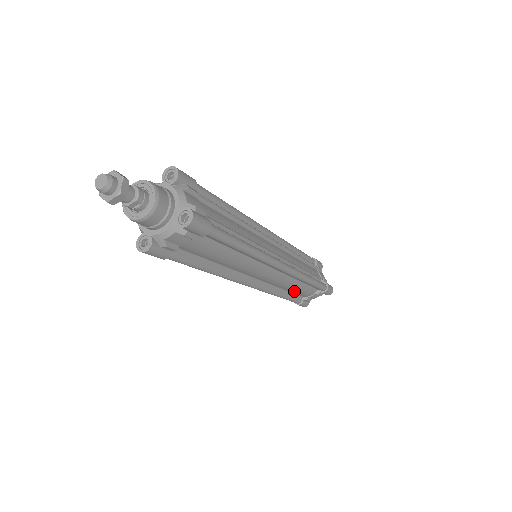
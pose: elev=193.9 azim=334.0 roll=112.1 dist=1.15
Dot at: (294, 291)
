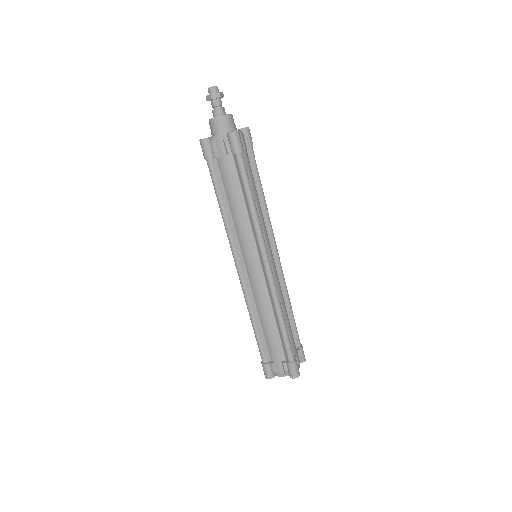
Dot at: (287, 325)
